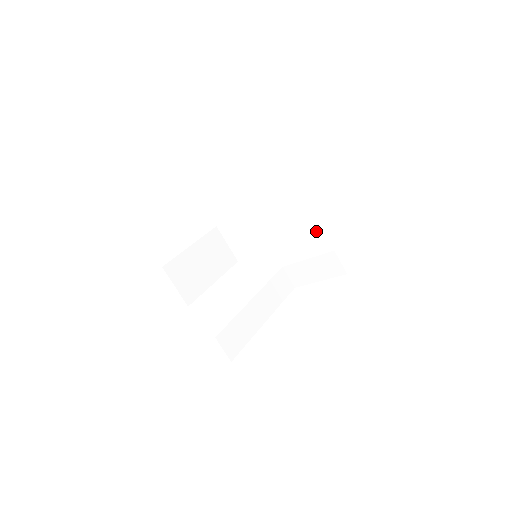
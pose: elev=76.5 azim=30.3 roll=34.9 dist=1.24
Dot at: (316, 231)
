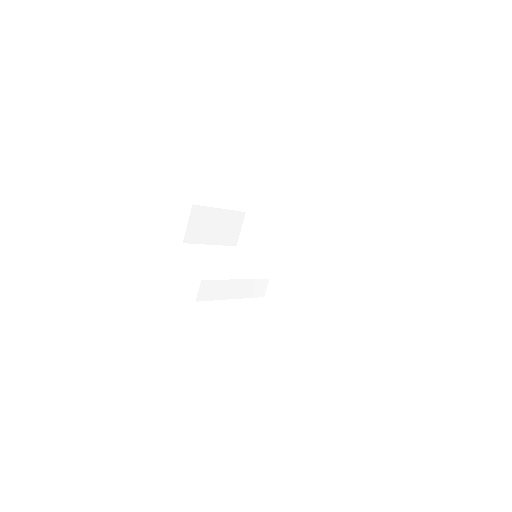
Dot at: (303, 277)
